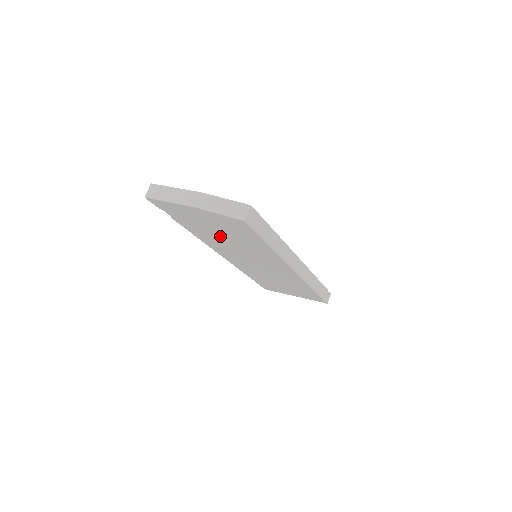
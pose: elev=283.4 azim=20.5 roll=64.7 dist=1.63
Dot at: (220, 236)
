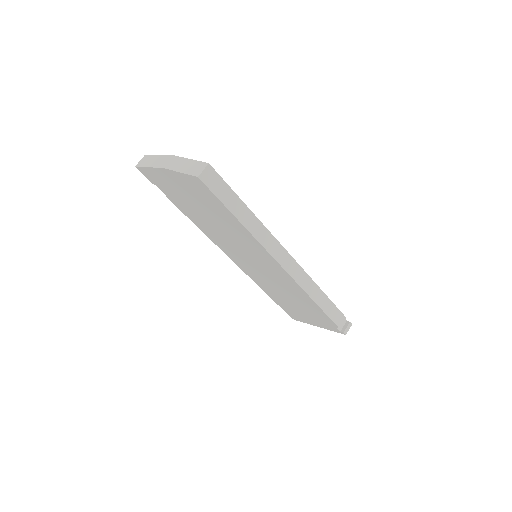
Dot at: (206, 218)
